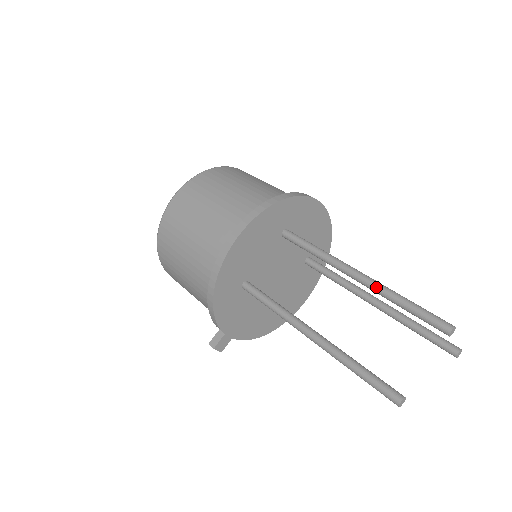
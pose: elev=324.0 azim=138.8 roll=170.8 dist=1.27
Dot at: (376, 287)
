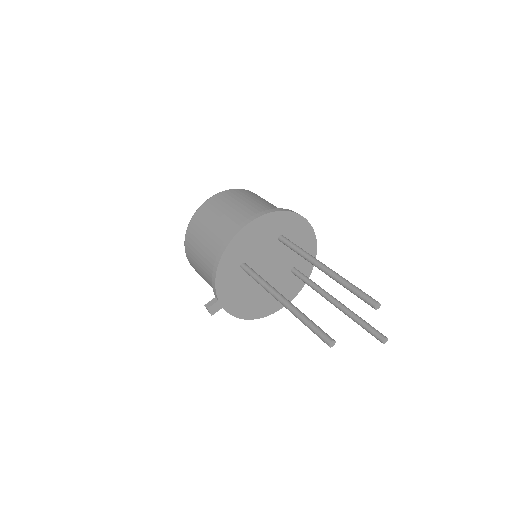
Dot at: (334, 275)
